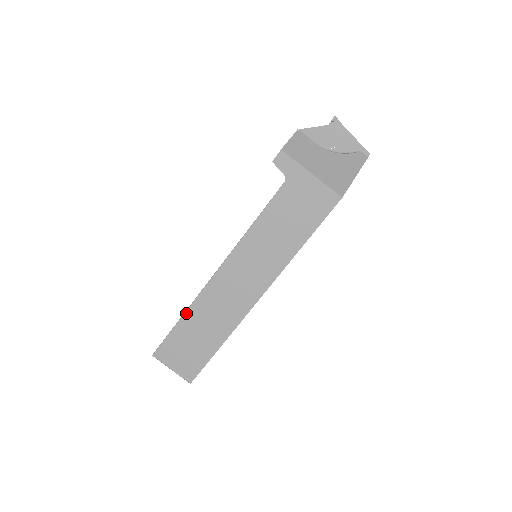
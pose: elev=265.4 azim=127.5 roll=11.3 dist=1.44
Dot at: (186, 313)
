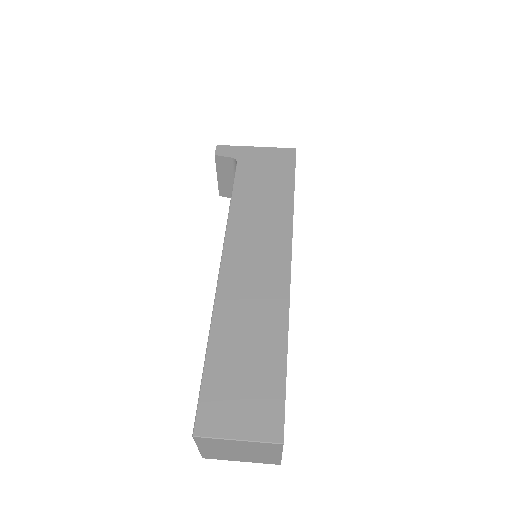
Dot at: (211, 334)
